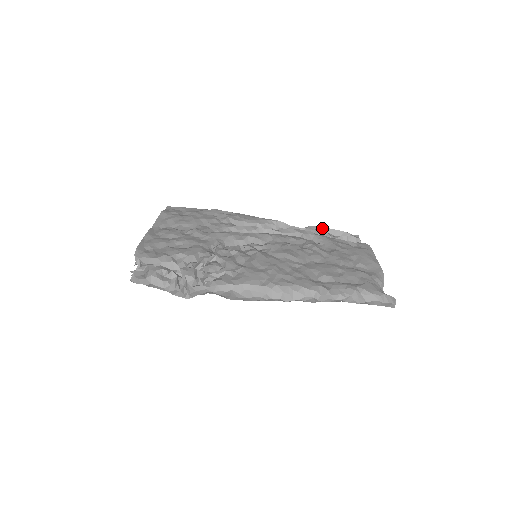
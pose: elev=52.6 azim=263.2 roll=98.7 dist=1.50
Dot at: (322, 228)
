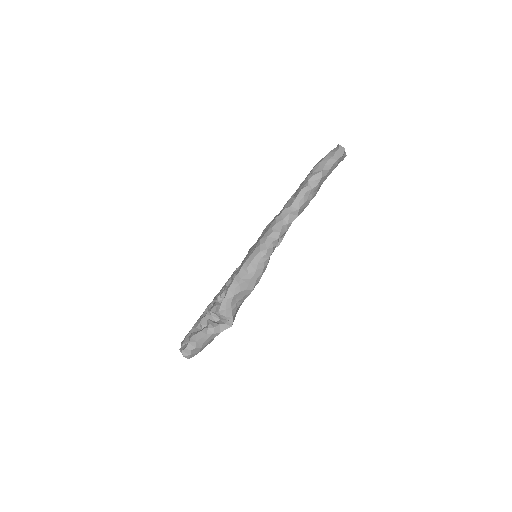
Dot at: occluded
